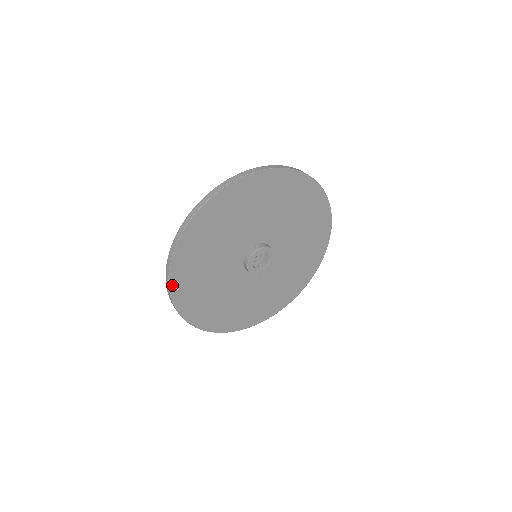
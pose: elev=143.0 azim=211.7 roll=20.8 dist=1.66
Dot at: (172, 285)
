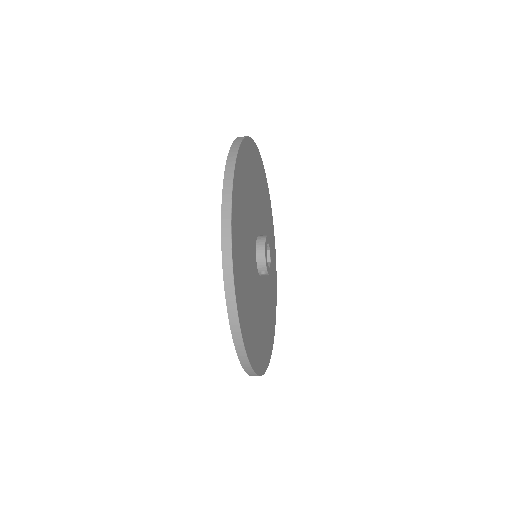
Dot at: (237, 159)
